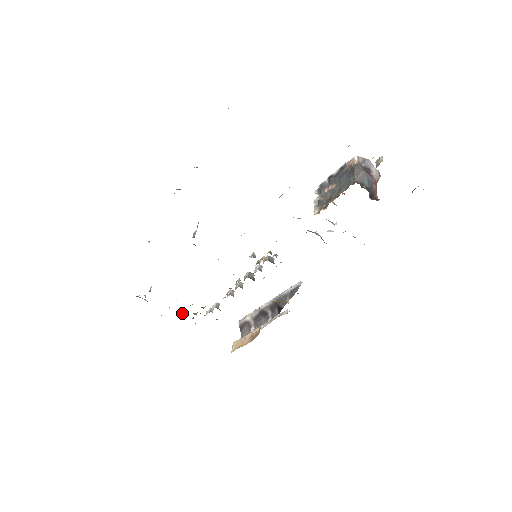
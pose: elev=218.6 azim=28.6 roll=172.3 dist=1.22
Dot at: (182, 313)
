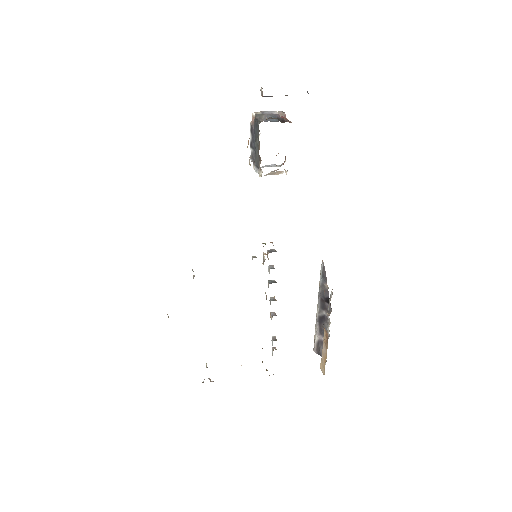
Dot at: occluded
